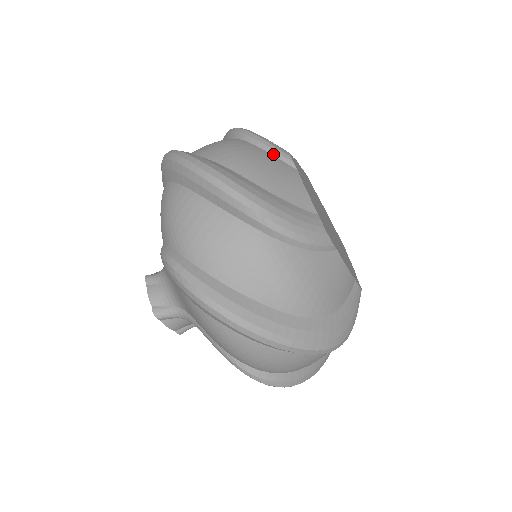
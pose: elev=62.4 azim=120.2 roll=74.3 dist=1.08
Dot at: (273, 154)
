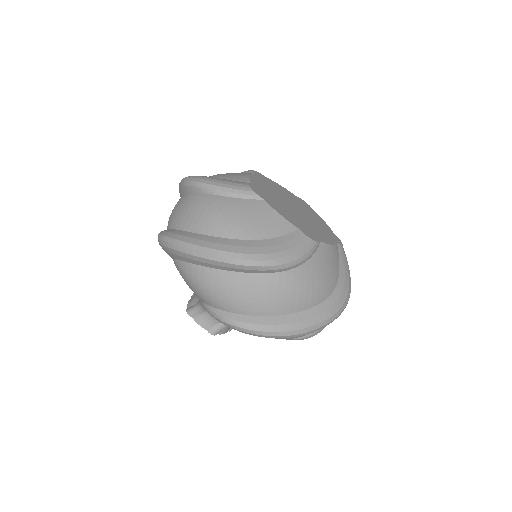
Dot at: (240, 197)
